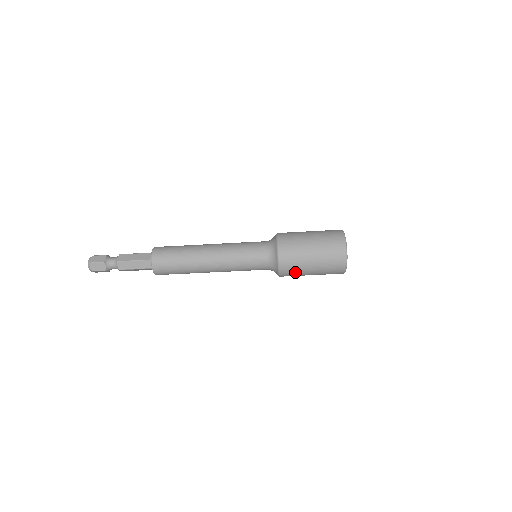
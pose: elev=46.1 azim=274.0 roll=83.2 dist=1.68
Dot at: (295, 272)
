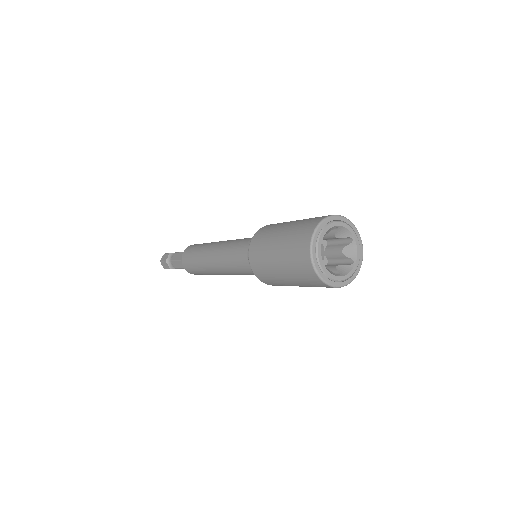
Dot at: (277, 283)
